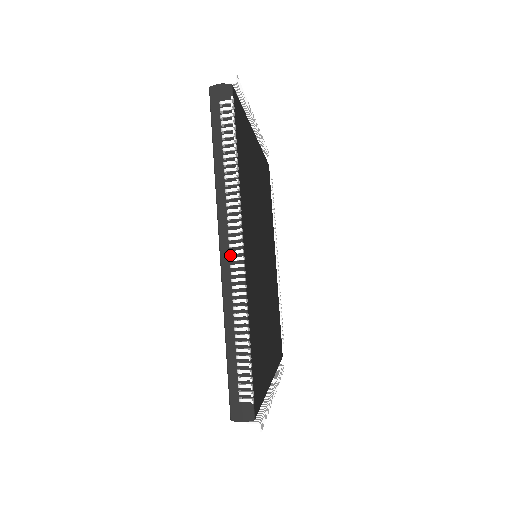
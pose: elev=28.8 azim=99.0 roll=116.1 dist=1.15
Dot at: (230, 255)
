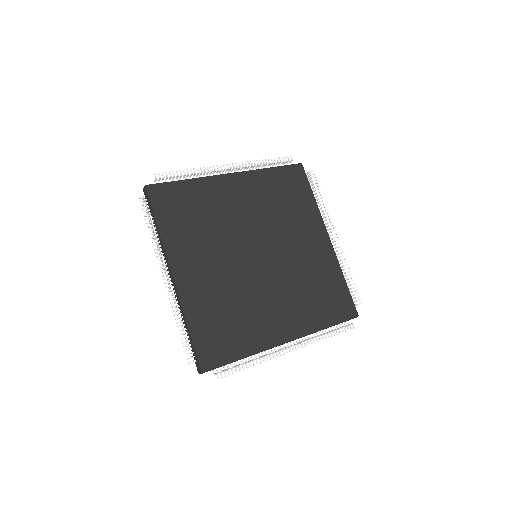
Dot at: (171, 281)
